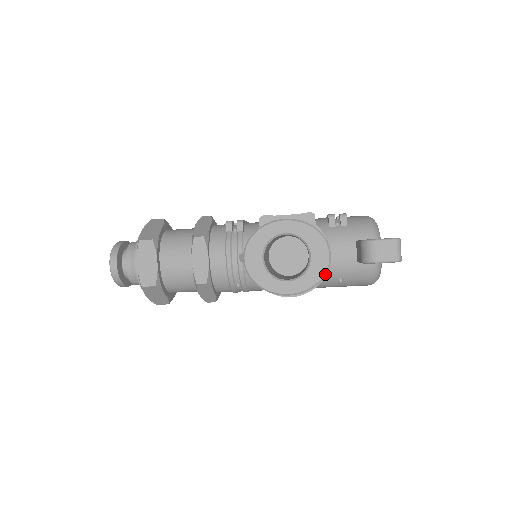
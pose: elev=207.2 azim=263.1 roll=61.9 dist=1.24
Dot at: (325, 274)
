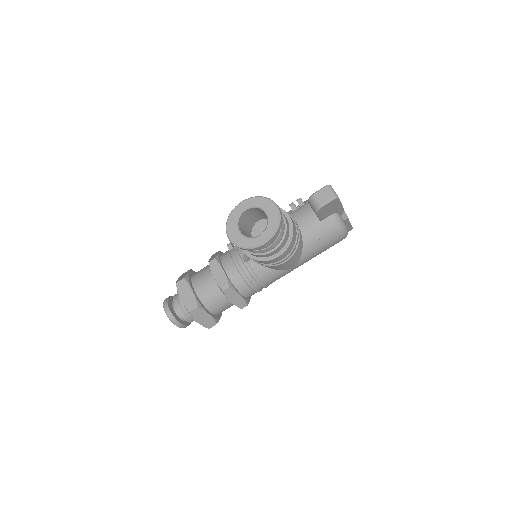
Dot at: (280, 219)
